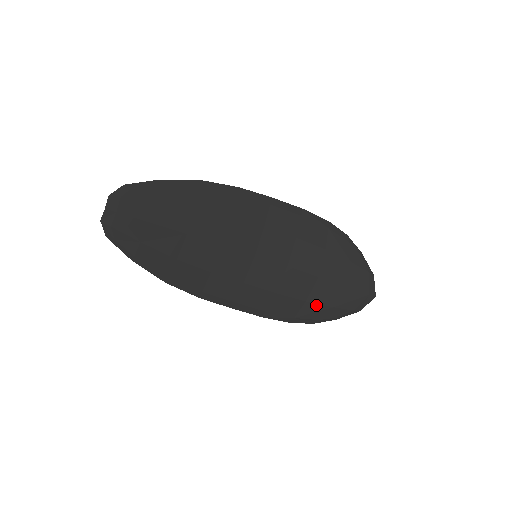
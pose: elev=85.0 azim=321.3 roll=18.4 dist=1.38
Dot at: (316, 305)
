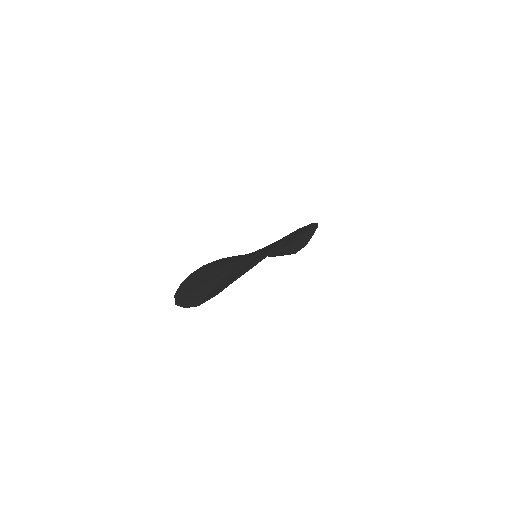
Dot at: occluded
